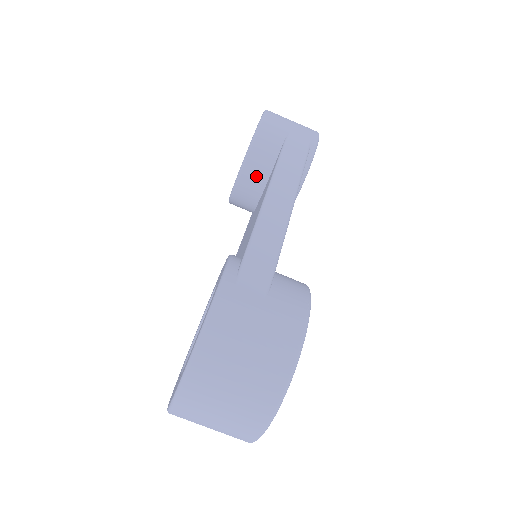
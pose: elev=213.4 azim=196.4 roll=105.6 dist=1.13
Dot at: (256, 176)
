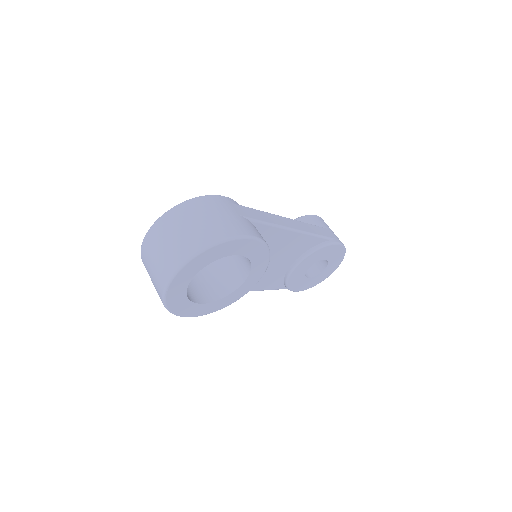
Dot at: occluded
